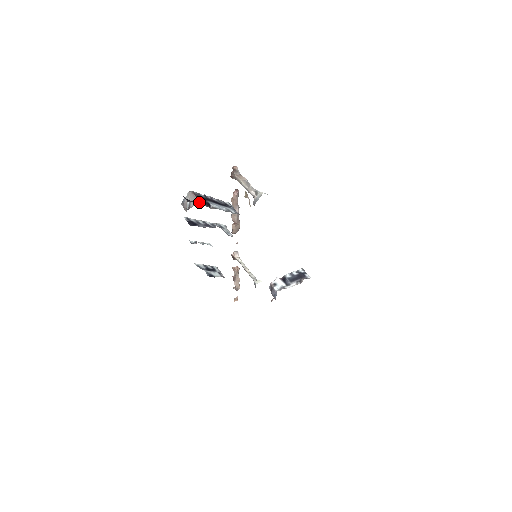
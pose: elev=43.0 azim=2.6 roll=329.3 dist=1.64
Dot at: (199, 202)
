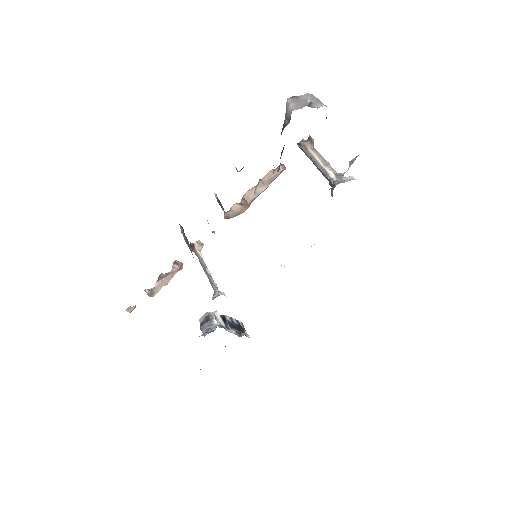
Dot at: occluded
